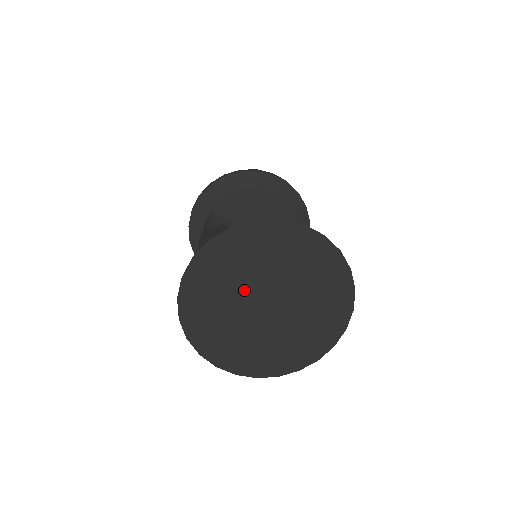
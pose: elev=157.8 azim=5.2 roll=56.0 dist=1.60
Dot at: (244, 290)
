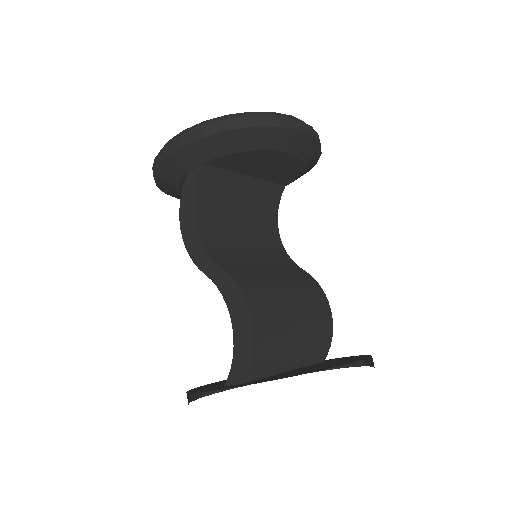
Dot at: occluded
